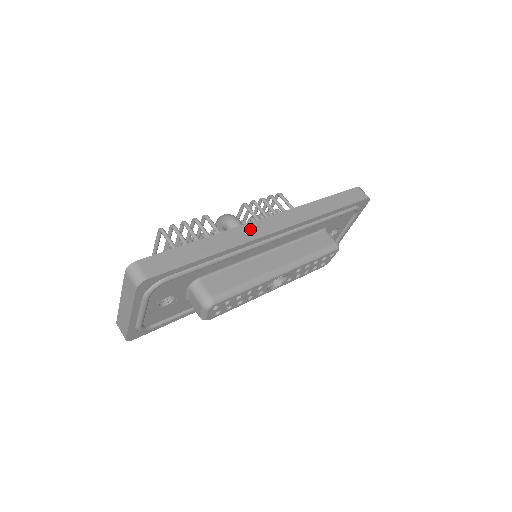
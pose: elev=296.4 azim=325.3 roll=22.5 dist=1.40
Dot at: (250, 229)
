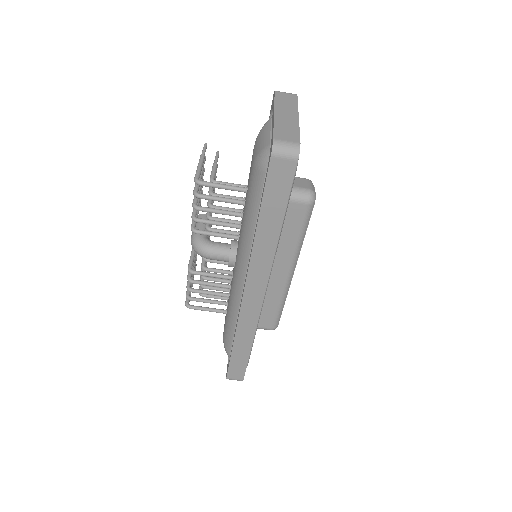
Dot at: (247, 314)
